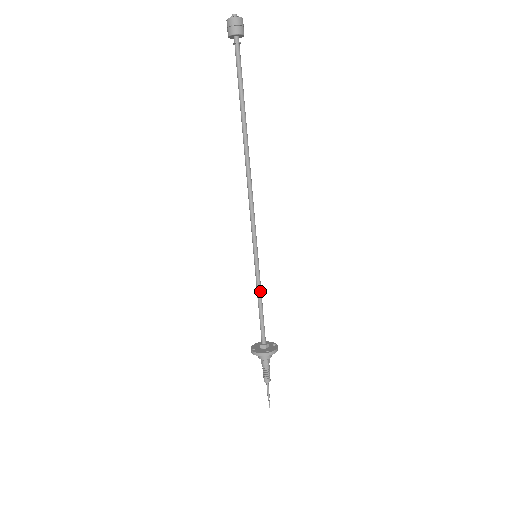
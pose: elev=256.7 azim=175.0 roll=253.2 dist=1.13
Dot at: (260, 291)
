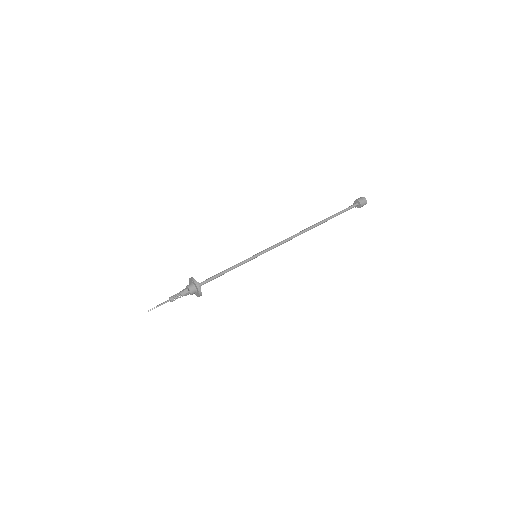
Dot at: (235, 266)
